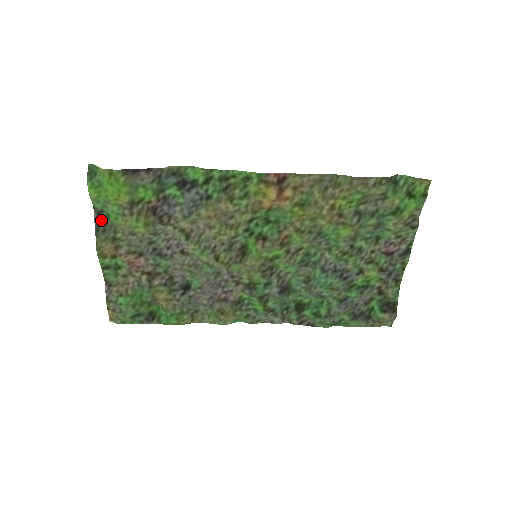
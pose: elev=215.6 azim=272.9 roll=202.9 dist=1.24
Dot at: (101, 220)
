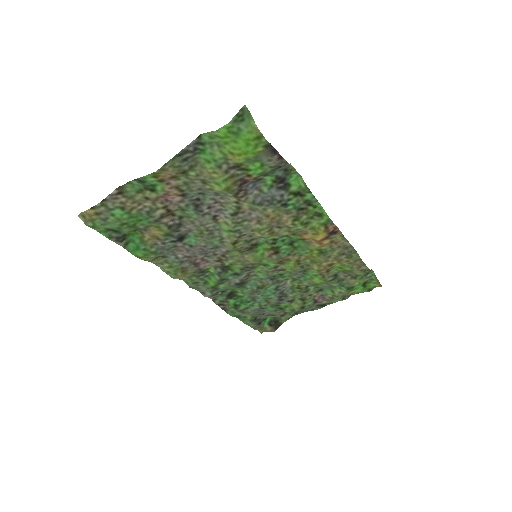
Dot at: (193, 150)
